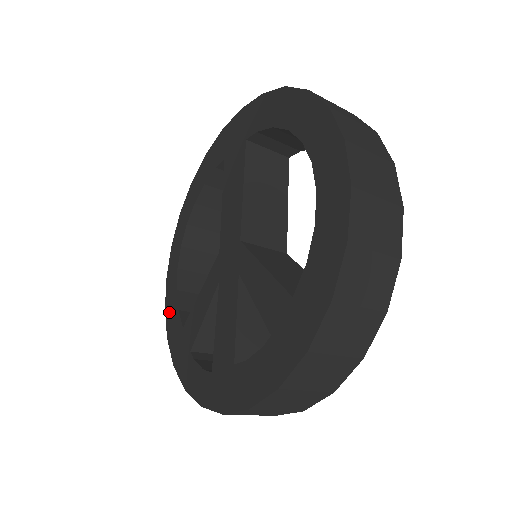
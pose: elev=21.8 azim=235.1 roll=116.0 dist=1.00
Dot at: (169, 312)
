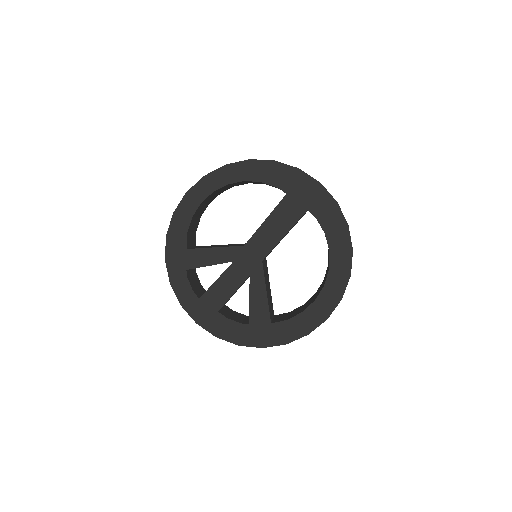
Dot at: (177, 222)
